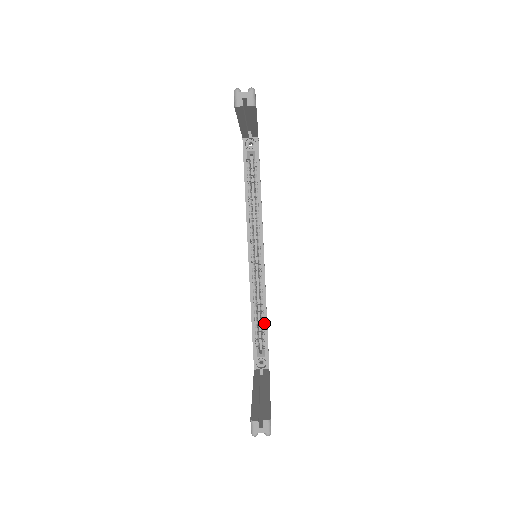
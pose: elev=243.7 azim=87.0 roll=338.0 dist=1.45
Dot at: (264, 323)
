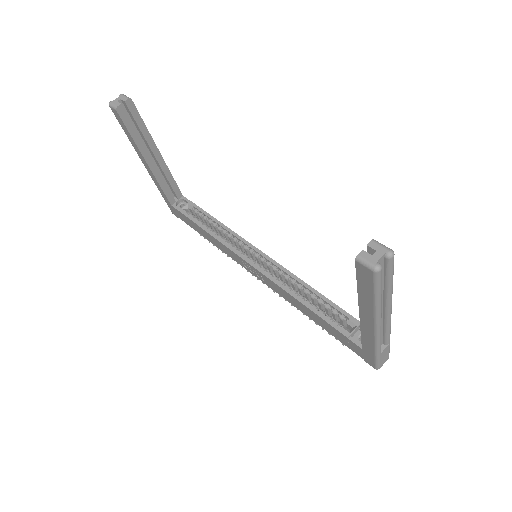
Dot at: (322, 299)
